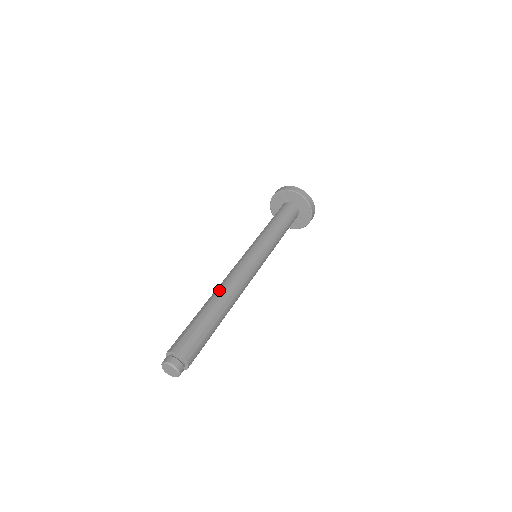
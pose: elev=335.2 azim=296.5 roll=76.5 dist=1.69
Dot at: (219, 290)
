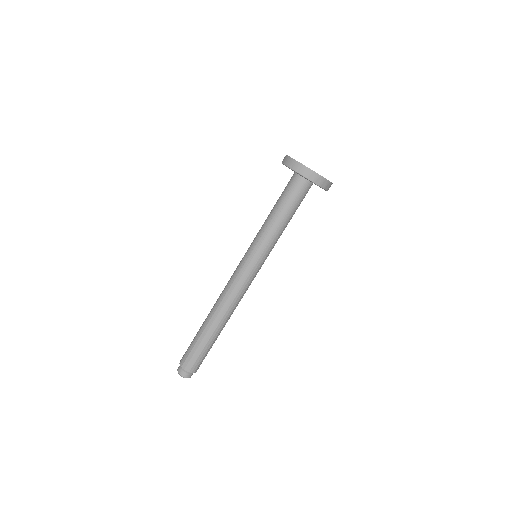
Dot at: (214, 307)
